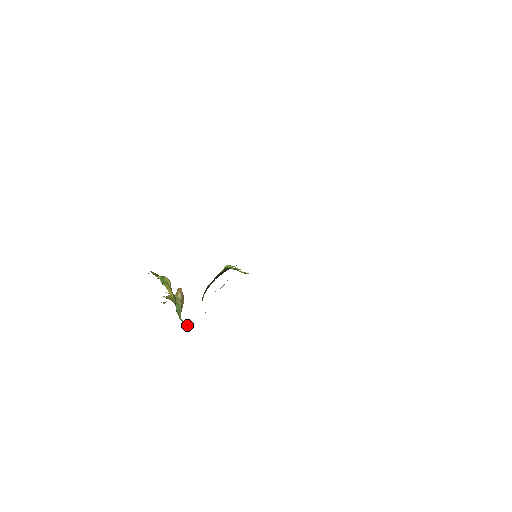
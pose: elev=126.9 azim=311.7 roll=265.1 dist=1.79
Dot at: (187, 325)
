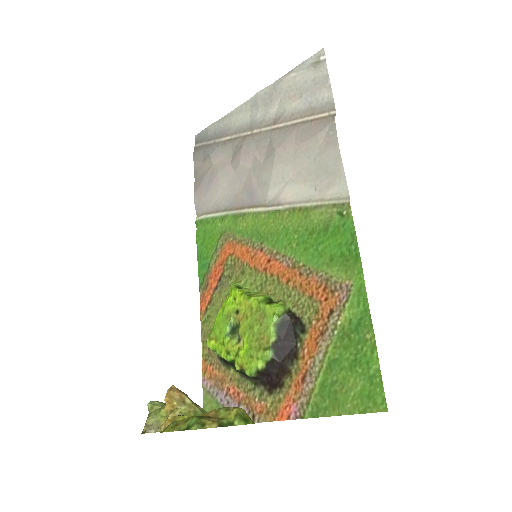
Dot at: occluded
